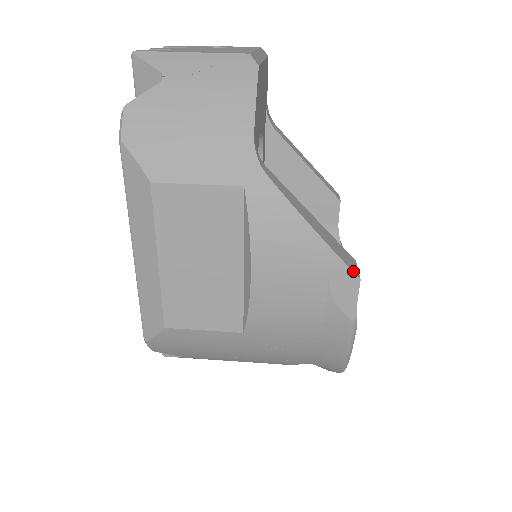
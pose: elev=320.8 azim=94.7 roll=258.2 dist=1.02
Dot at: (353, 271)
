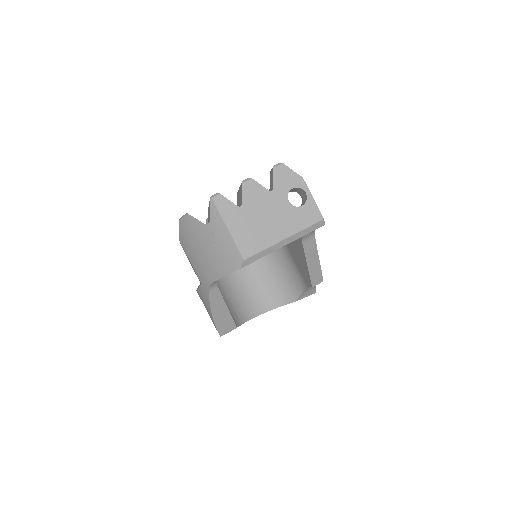
Dot at: (220, 334)
